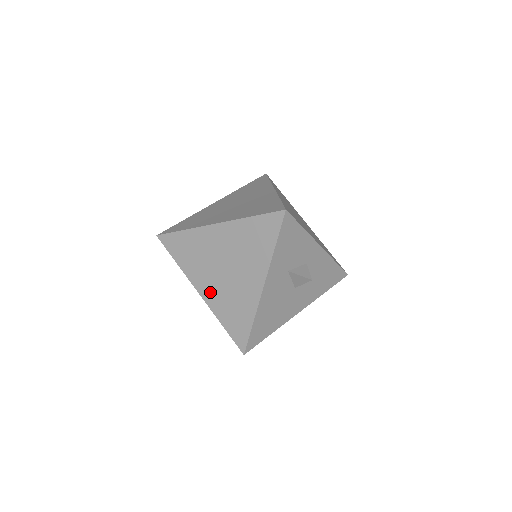
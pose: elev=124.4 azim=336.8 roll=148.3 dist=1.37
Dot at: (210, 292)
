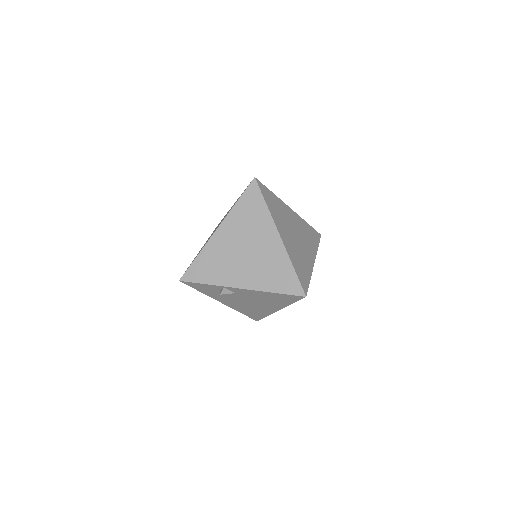
Dot at: (287, 241)
